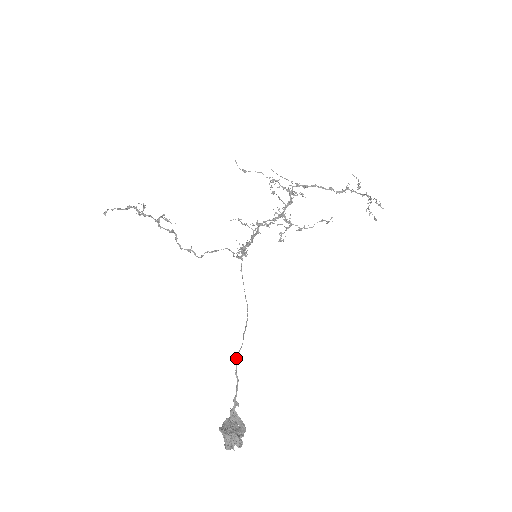
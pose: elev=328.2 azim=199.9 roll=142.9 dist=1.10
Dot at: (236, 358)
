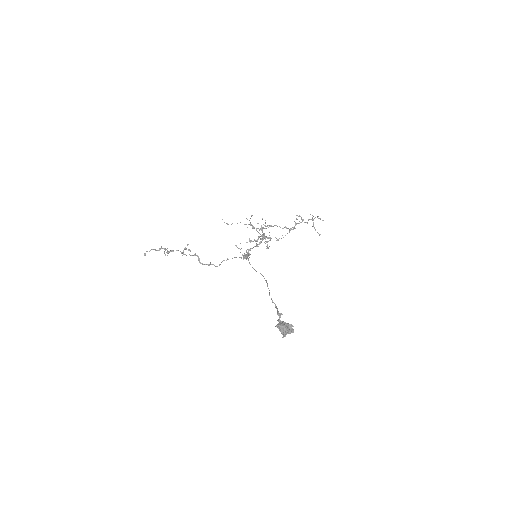
Dot at: (269, 295)
